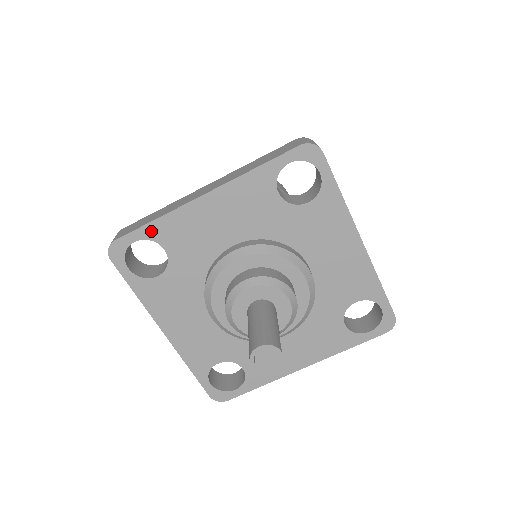
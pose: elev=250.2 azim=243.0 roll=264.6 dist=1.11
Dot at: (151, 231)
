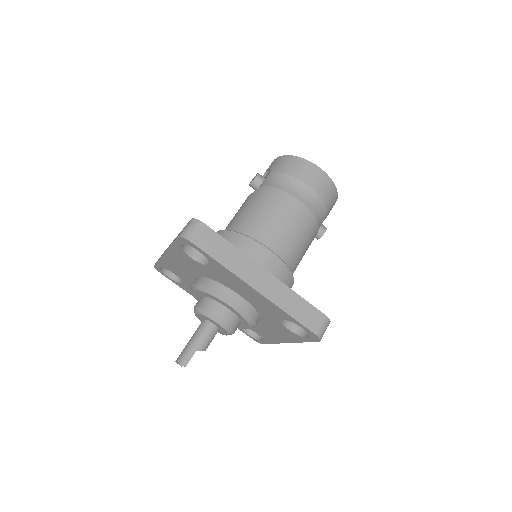
Dot at: (161, 265)
